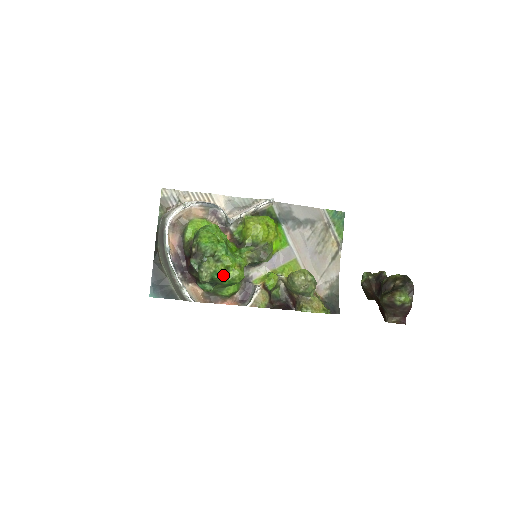
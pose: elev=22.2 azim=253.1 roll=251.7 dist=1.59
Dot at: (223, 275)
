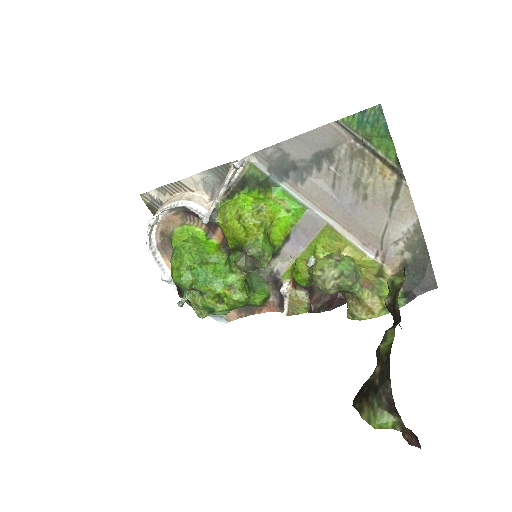
Dot at: (217, 307)
